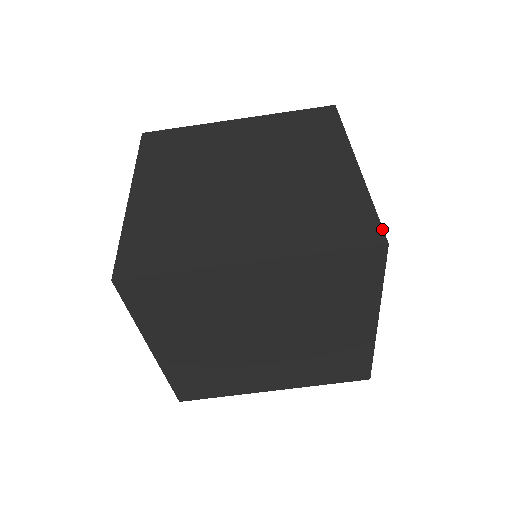
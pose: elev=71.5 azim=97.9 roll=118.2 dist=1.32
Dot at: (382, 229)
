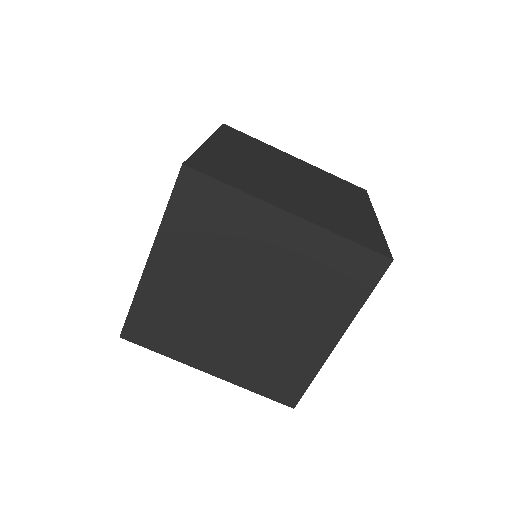
Dot at: (390, 252)
